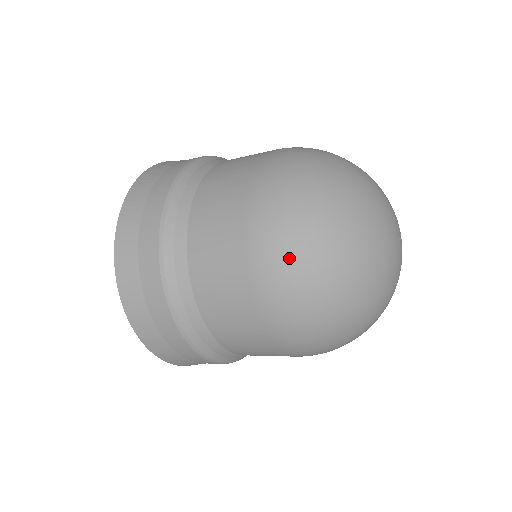
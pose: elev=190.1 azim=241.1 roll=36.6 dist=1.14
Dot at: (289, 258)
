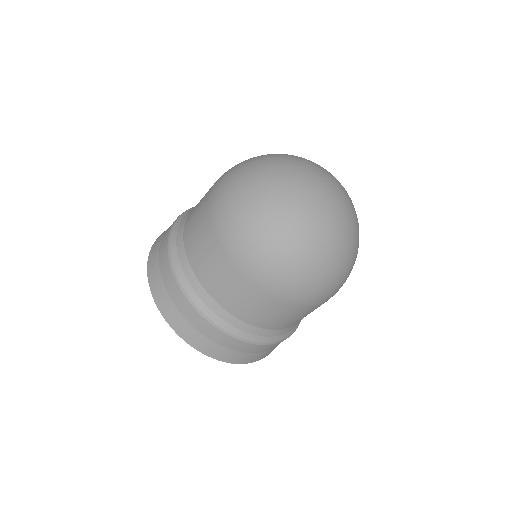
Dot at: (273, 262)
